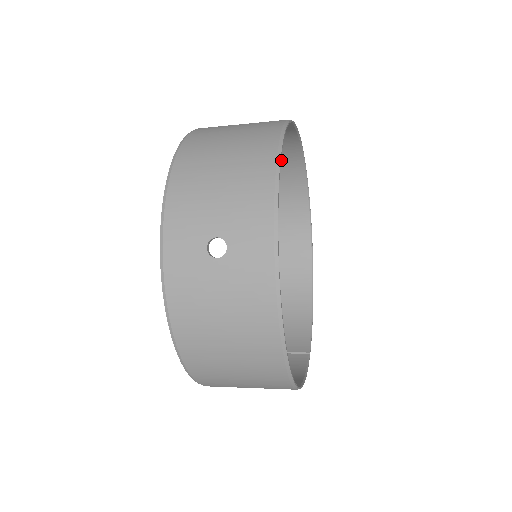
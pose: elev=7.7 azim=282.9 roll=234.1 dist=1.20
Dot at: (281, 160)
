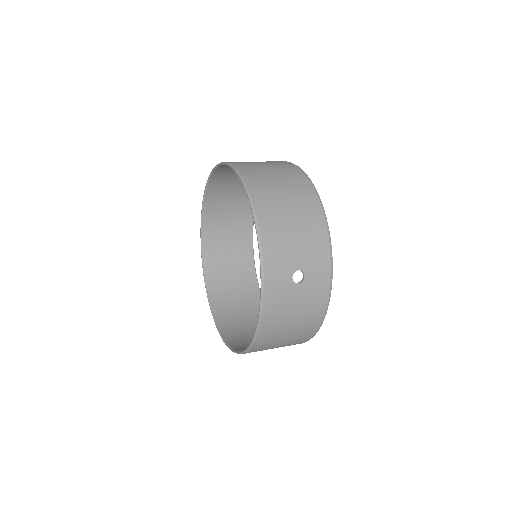
Dot at: occluded
